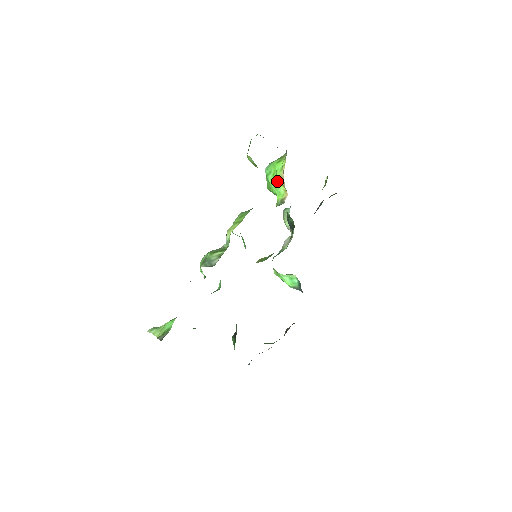
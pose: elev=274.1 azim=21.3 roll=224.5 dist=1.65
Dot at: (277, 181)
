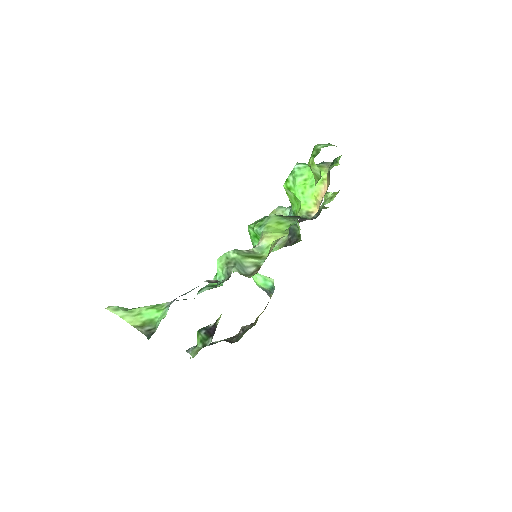
Dot at: (310, 191)
